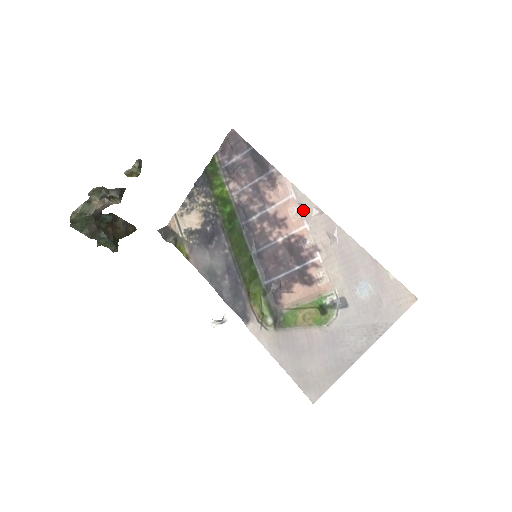
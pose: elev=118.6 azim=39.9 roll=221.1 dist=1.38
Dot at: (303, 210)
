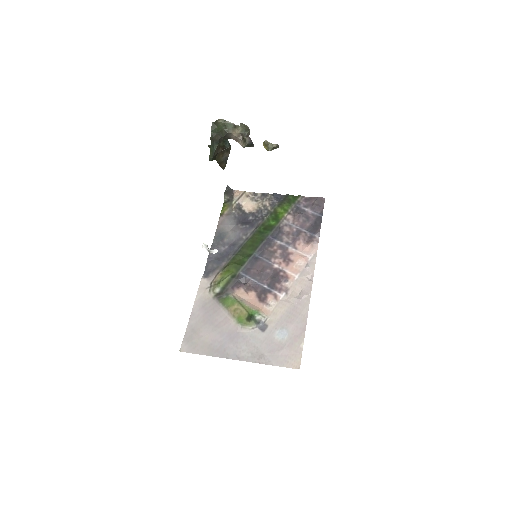
Dot at: (305, 269)
